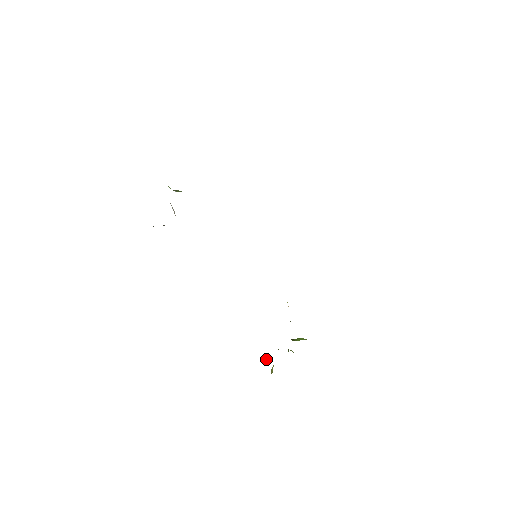
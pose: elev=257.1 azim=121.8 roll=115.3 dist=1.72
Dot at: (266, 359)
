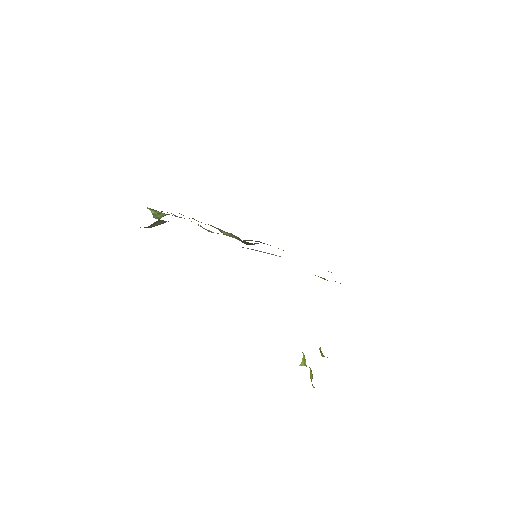
Dot at: occluded
